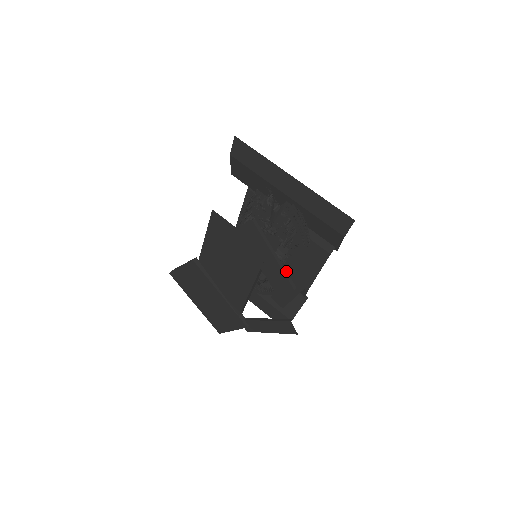
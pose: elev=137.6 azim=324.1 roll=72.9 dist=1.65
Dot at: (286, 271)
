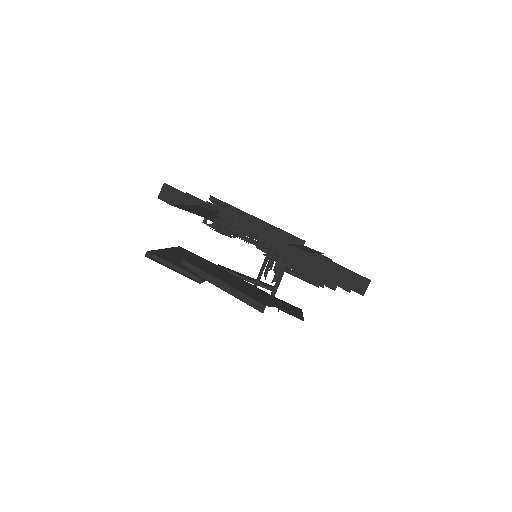
Dot at: (302, 312)
